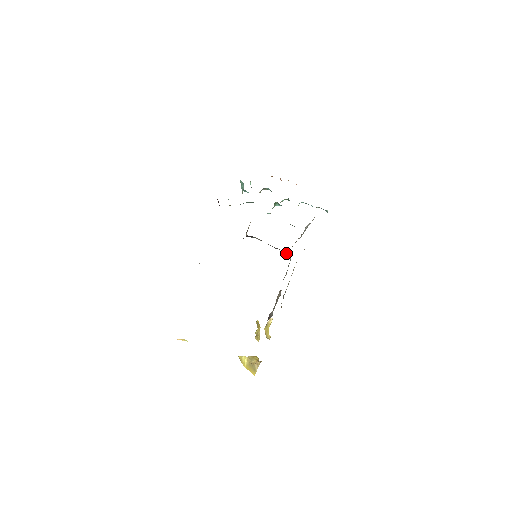
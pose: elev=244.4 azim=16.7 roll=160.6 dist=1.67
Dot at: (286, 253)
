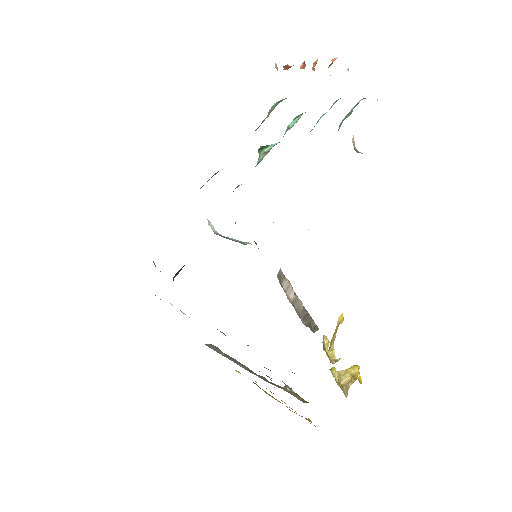
Dot at: occluded
